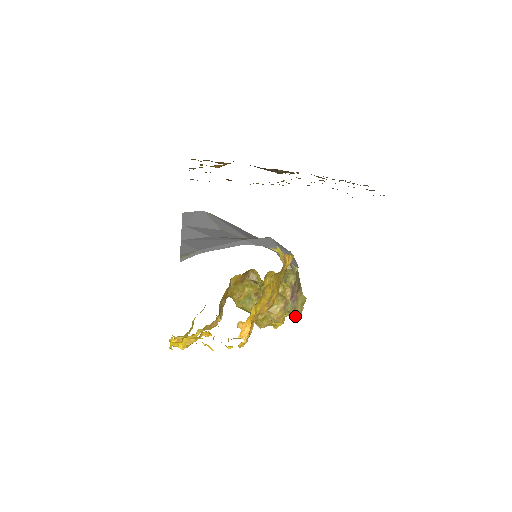
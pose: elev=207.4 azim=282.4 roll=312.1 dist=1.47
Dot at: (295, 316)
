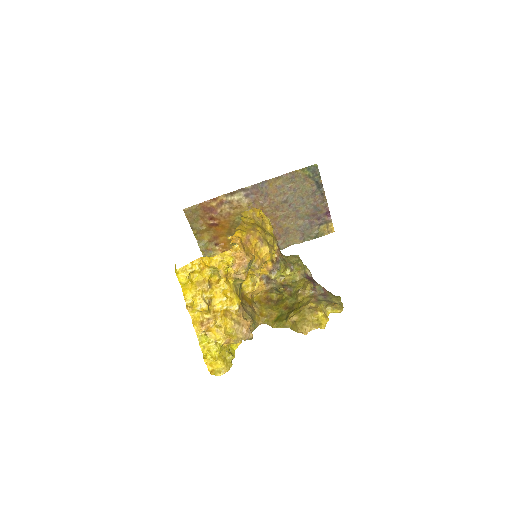
Dot at: (335, 308)
